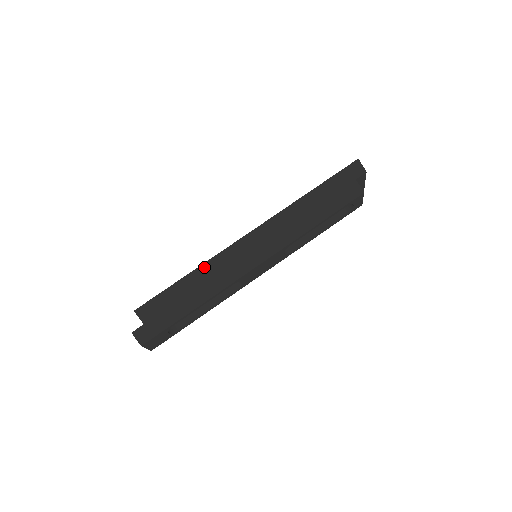
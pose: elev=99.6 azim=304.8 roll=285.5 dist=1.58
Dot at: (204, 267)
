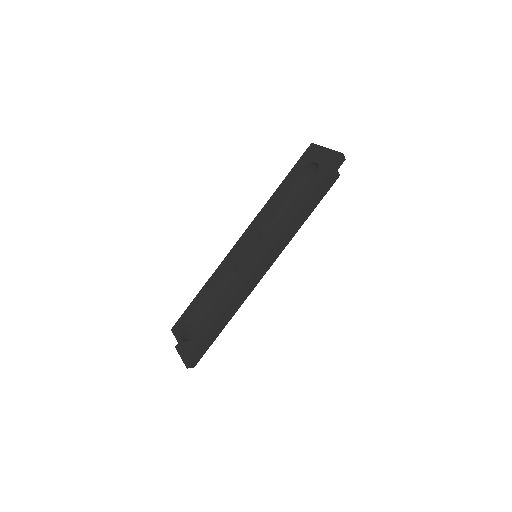
Dot at: (233, 300)
